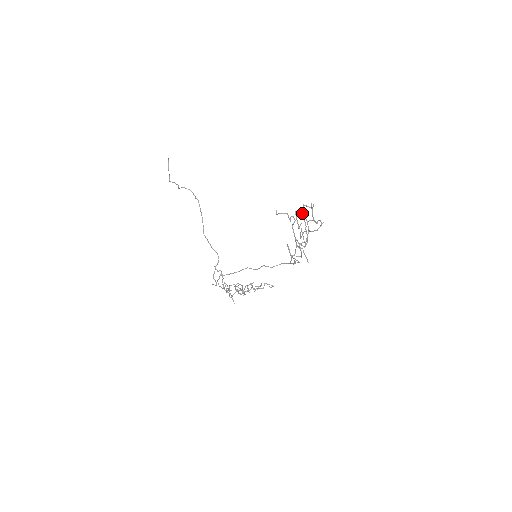
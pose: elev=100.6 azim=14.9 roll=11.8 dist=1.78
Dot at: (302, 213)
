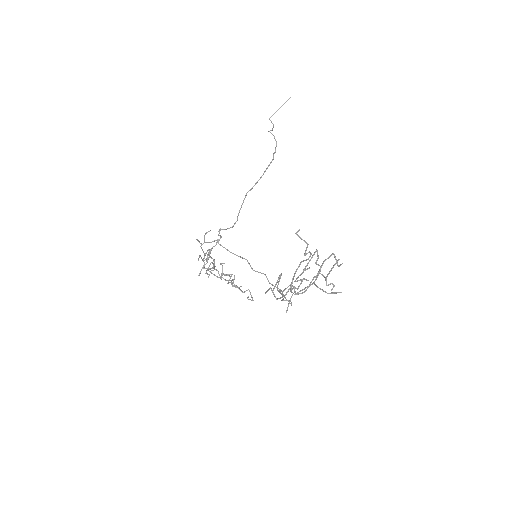
Dot at: (324, 260)
